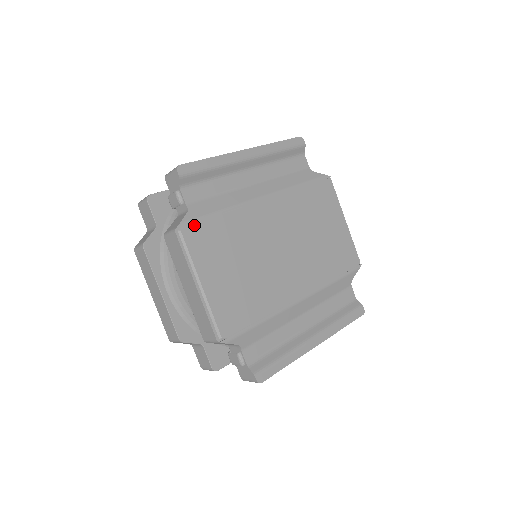
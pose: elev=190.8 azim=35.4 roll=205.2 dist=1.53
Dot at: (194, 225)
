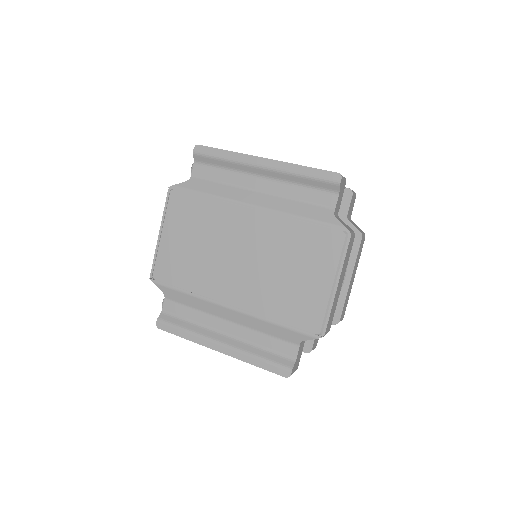
Dot at: (182, 192)
